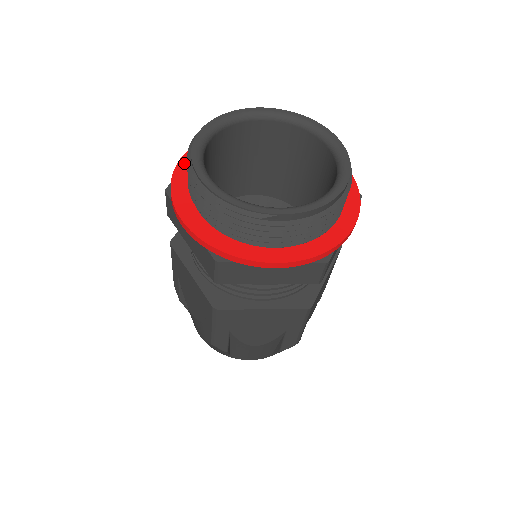
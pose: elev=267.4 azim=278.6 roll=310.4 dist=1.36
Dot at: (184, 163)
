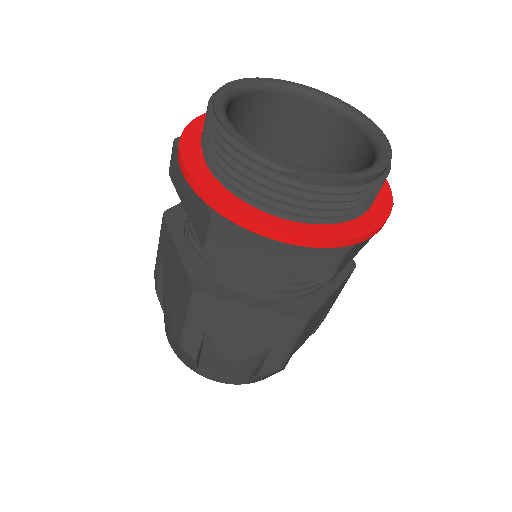
Dot at: (203, 120)
